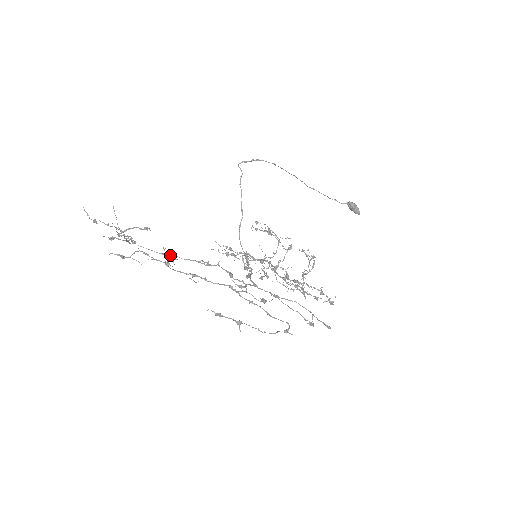
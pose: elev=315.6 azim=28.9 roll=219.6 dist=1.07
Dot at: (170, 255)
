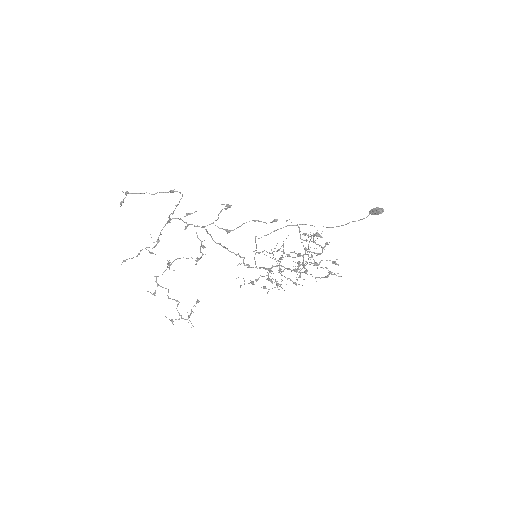
Dot at: (168, 263)
